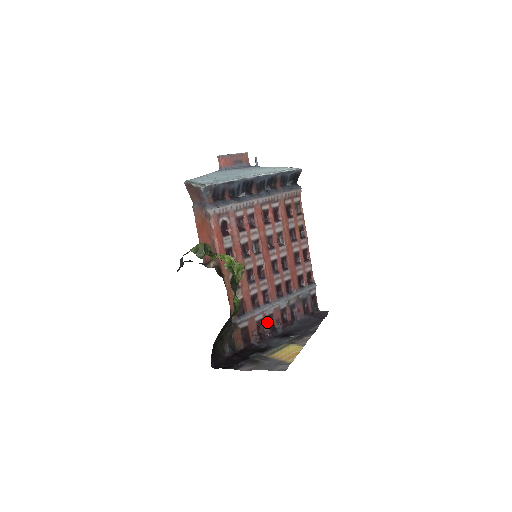
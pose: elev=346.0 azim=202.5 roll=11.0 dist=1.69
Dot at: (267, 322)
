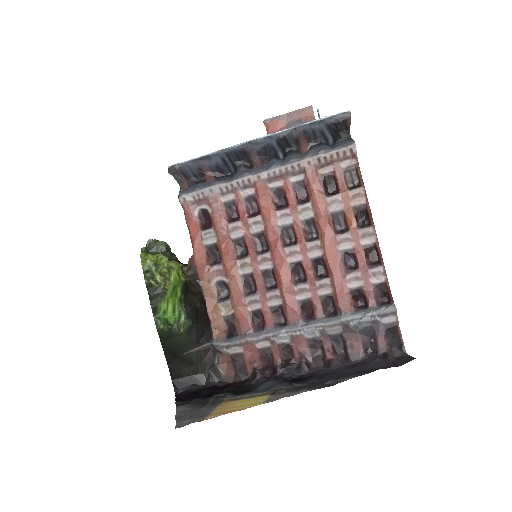
Dot at: (279, 353)
